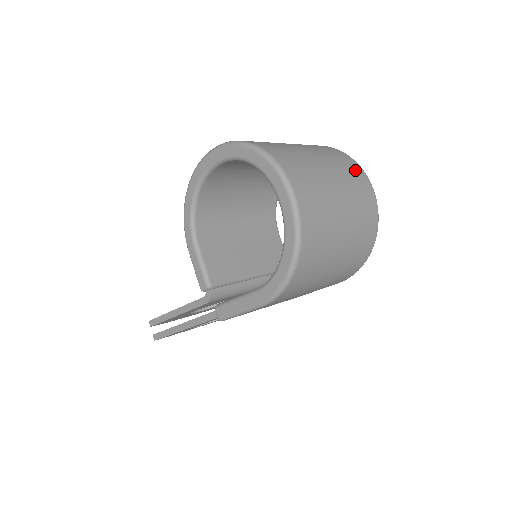
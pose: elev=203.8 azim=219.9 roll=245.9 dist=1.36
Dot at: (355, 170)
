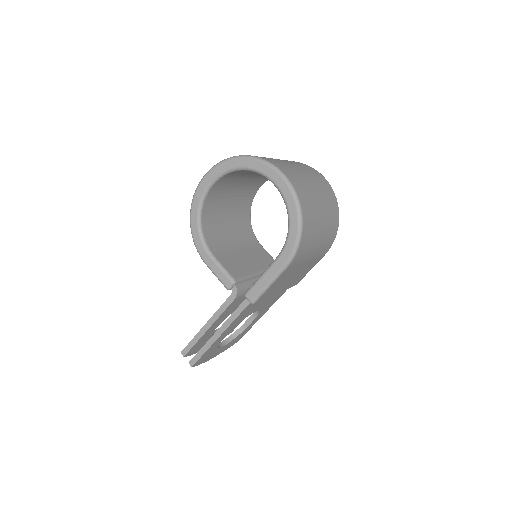
Dot at: (306, 166)
